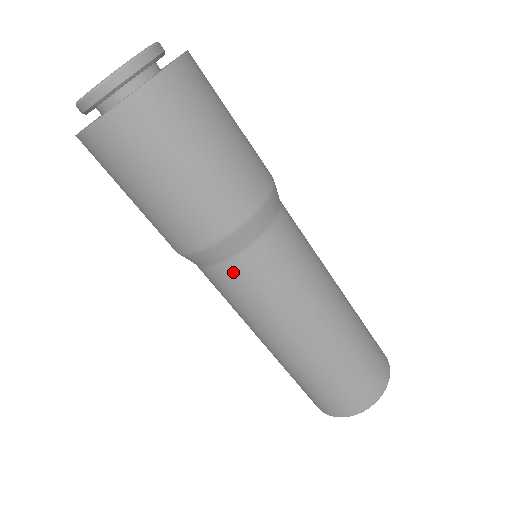
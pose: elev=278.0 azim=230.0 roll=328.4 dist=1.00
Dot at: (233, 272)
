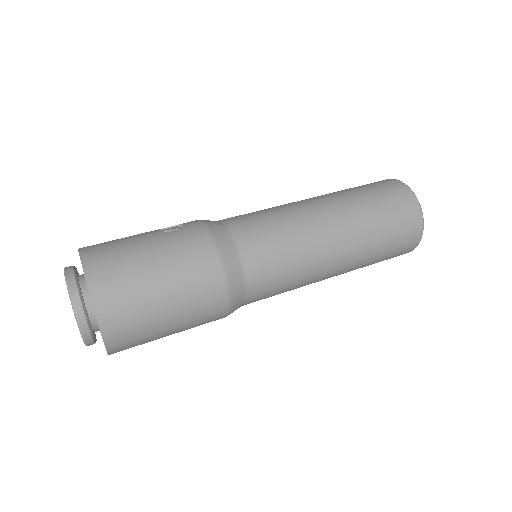
Dot at: (257, 293)
